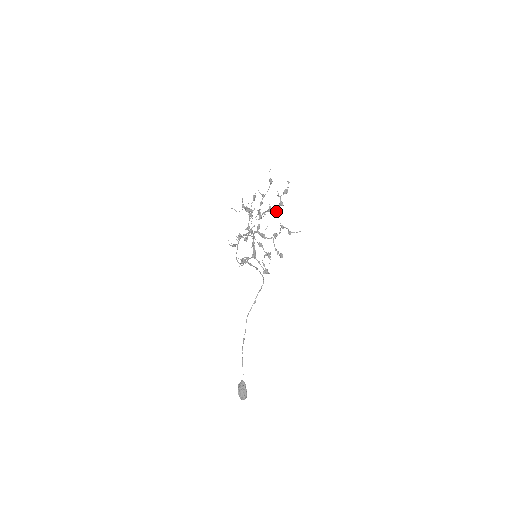
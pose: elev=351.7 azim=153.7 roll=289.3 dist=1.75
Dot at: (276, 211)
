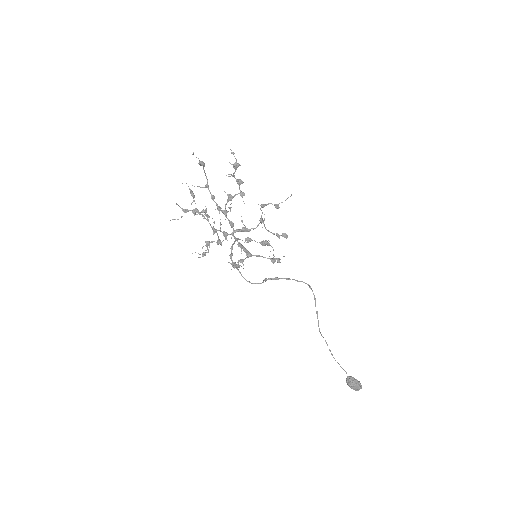
Dot at: (240, 194)
